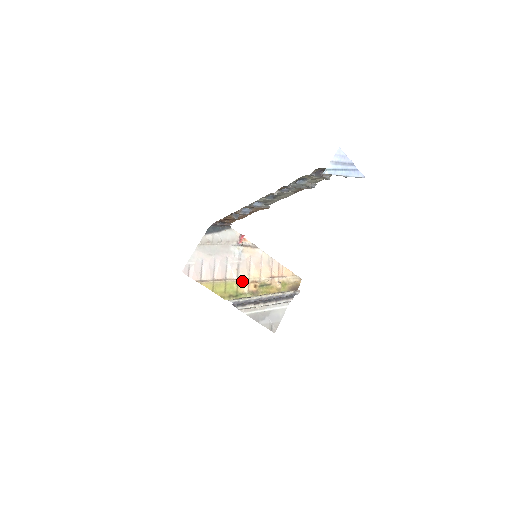
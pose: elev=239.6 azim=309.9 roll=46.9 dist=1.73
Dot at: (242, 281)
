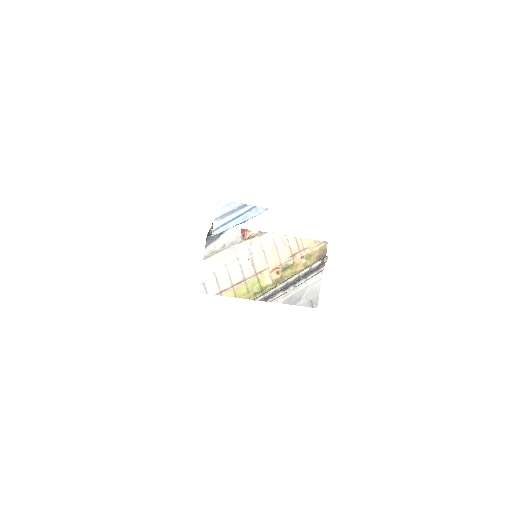
Dot at: (262, 274)
